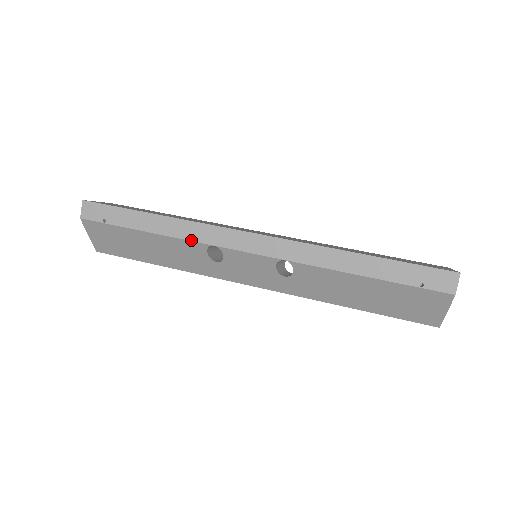
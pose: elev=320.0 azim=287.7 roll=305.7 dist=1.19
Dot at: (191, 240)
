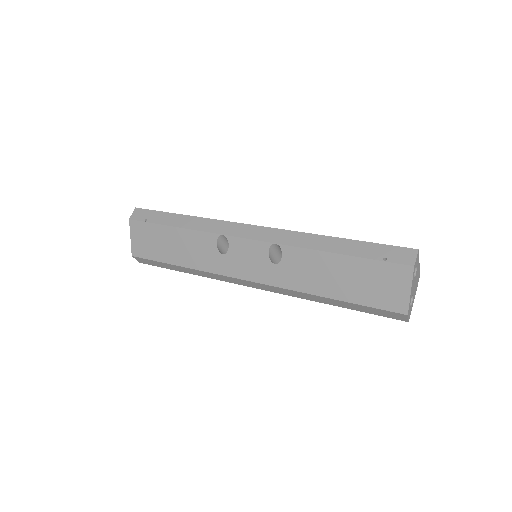
Dot at: (206, 231)
